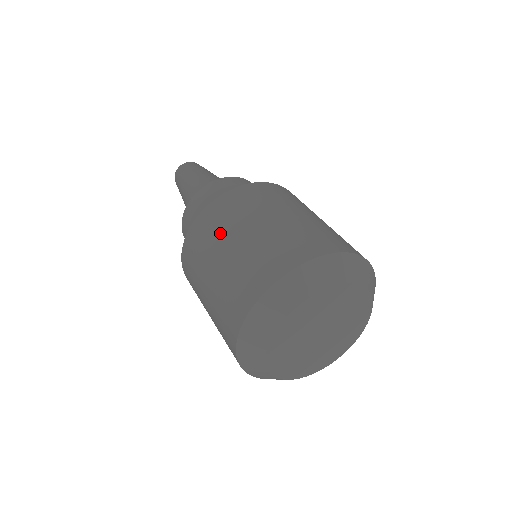
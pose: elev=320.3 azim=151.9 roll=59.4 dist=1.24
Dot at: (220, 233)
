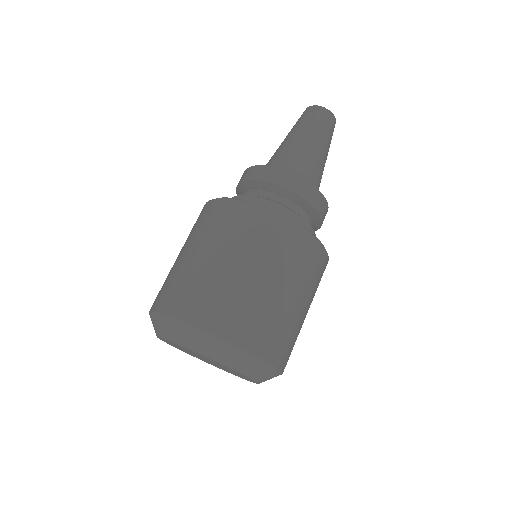
Dot at: (244, 245)
